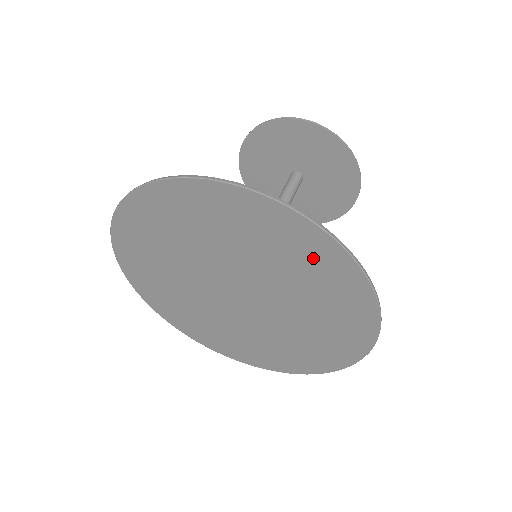
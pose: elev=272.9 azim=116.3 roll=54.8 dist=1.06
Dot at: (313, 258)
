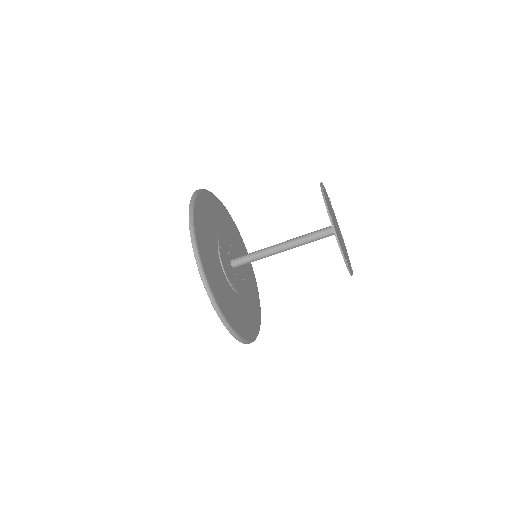
Dot at: occluded
